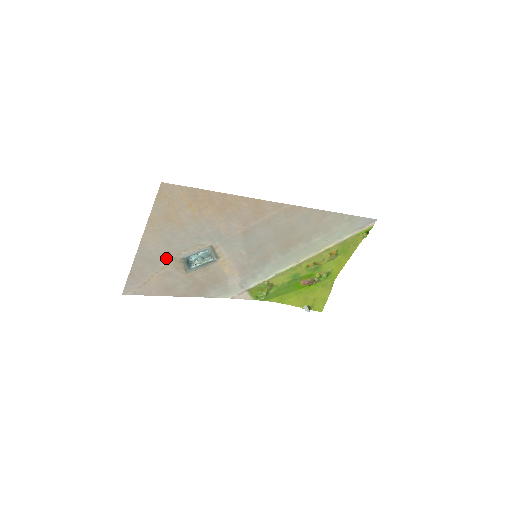
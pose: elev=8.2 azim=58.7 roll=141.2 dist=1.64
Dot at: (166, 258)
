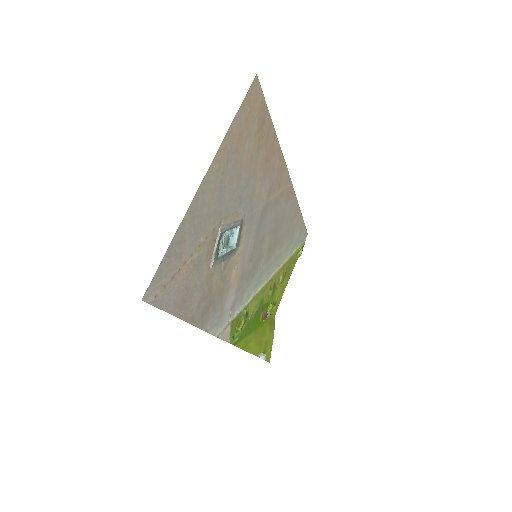
Dot at: (208, 226)
